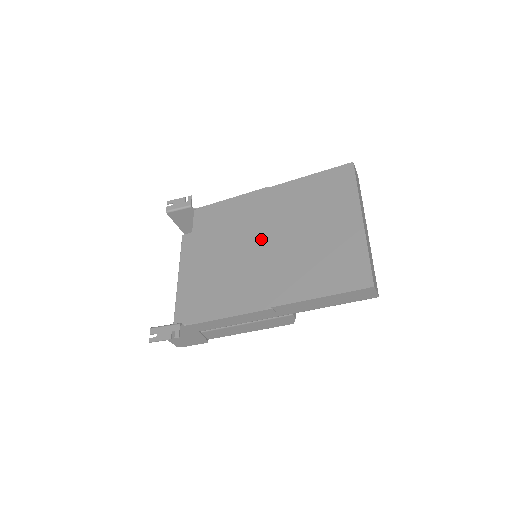
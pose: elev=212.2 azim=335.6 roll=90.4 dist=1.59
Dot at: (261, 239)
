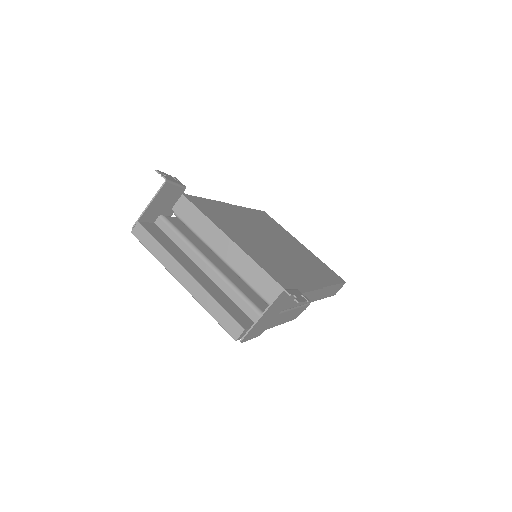
Dot at: (267, 239)
